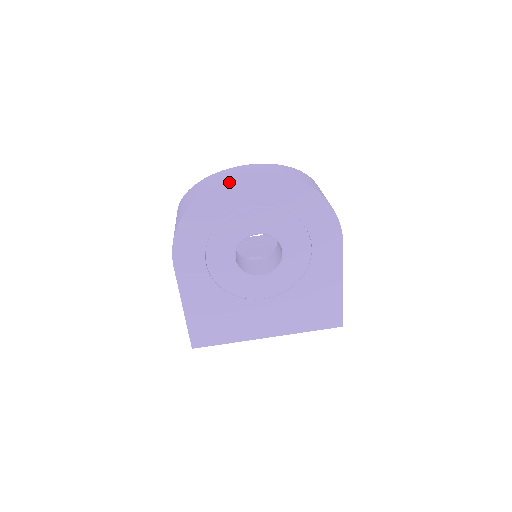
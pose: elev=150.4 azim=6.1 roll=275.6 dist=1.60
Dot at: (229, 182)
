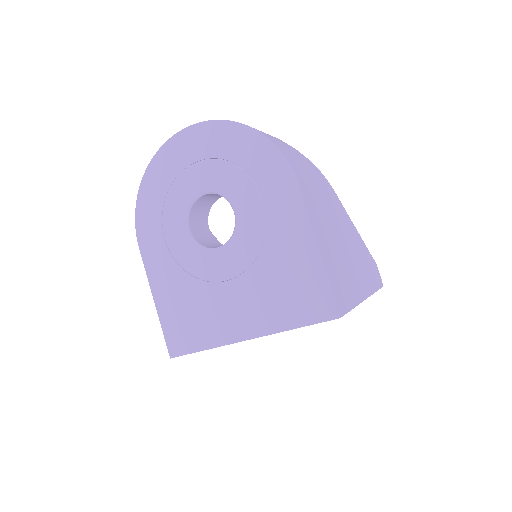
Dot at: (169, 143)
